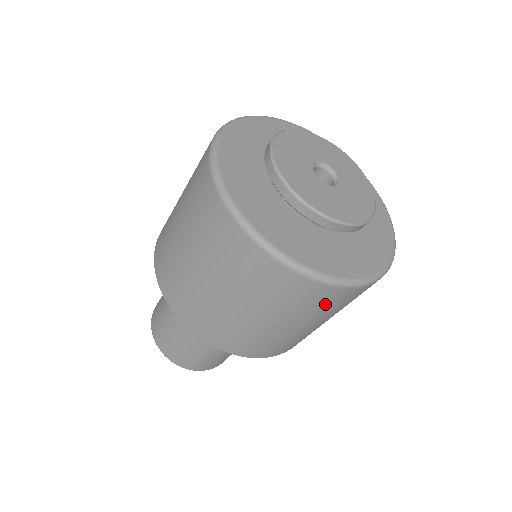
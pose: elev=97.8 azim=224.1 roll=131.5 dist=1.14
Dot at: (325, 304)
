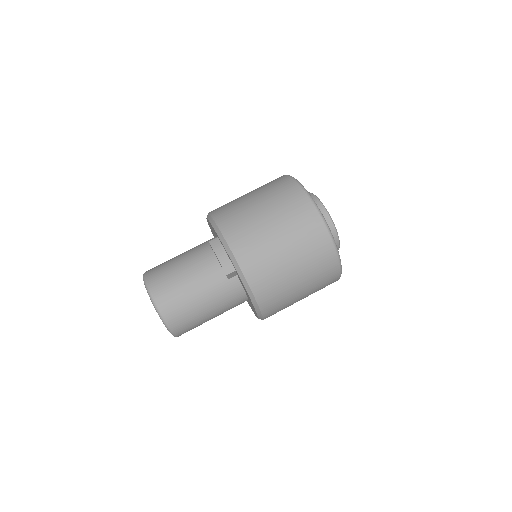
Dot at: (321, 264)
